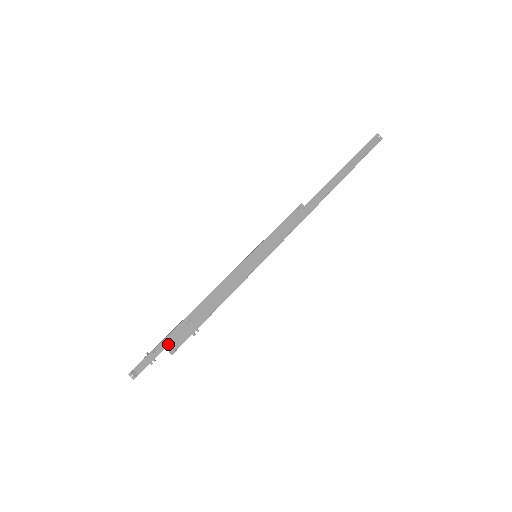
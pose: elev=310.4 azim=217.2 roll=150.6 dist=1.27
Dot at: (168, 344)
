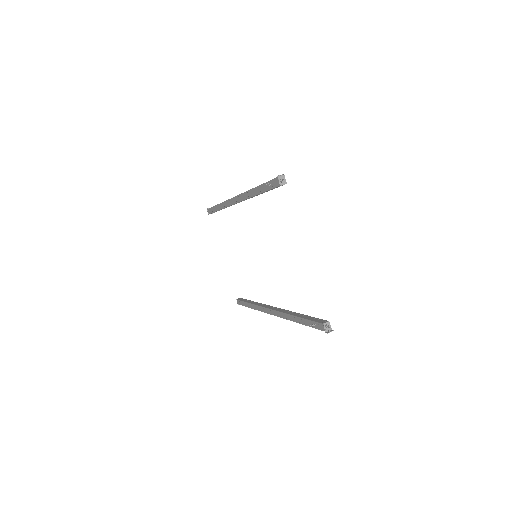
Dot at: (278, 176)
